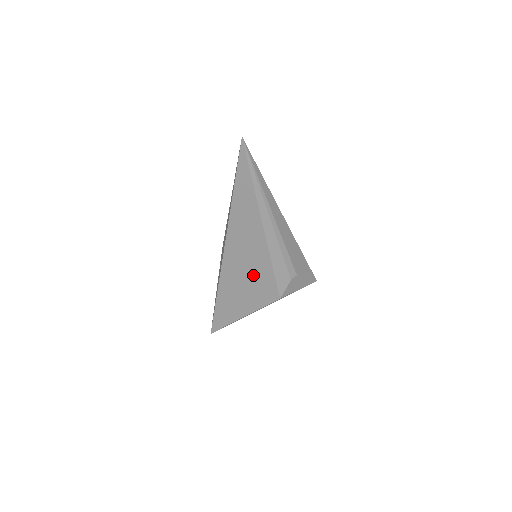
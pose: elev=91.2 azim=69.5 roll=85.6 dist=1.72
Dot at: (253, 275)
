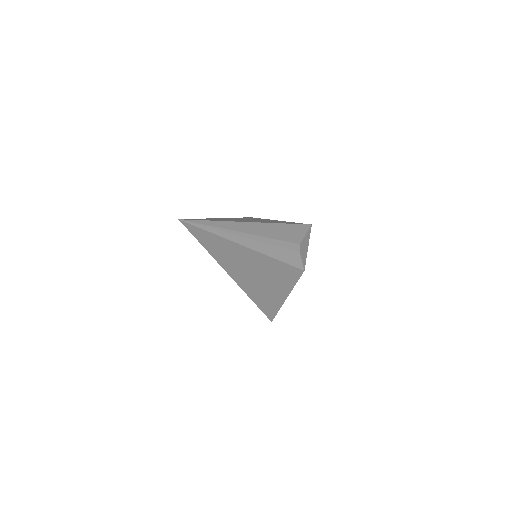
Dot at: (271, 276)
